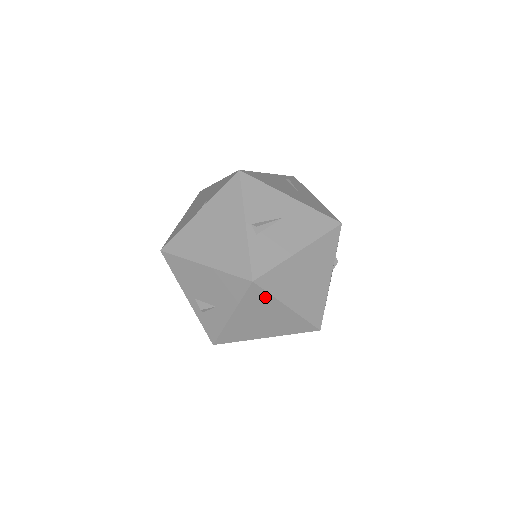
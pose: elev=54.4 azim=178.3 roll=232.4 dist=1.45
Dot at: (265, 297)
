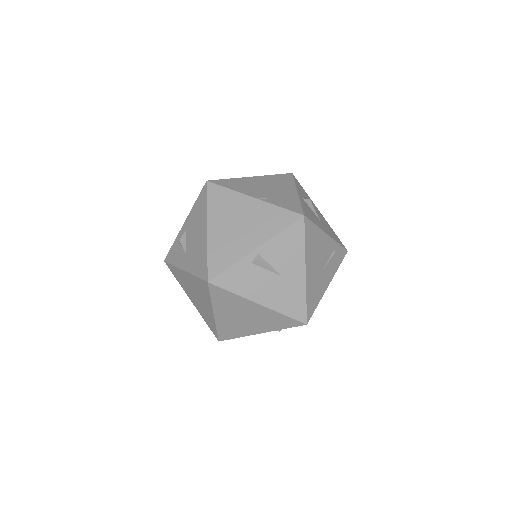
Dot at: (207, 294)
